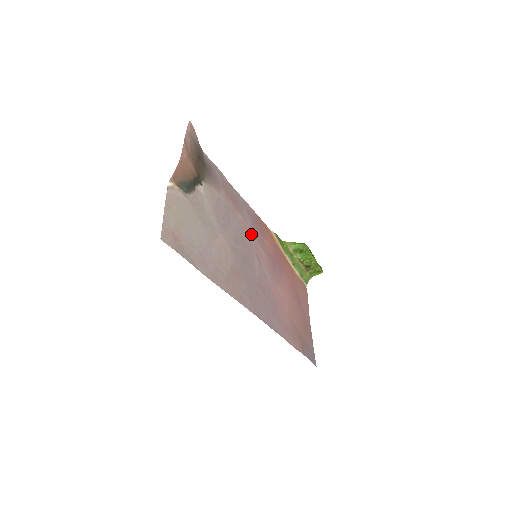
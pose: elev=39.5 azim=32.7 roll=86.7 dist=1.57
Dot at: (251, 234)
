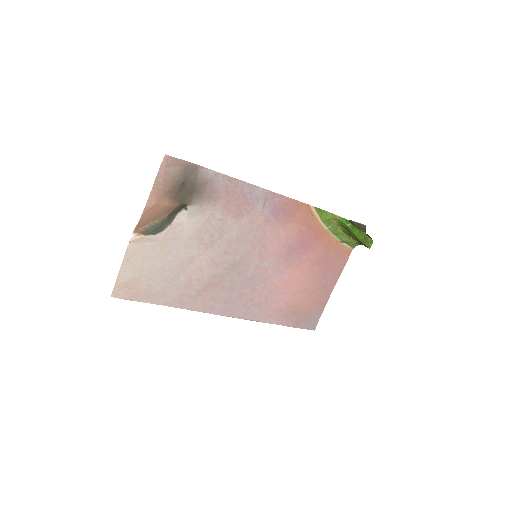
Dot at: (259, 231)
